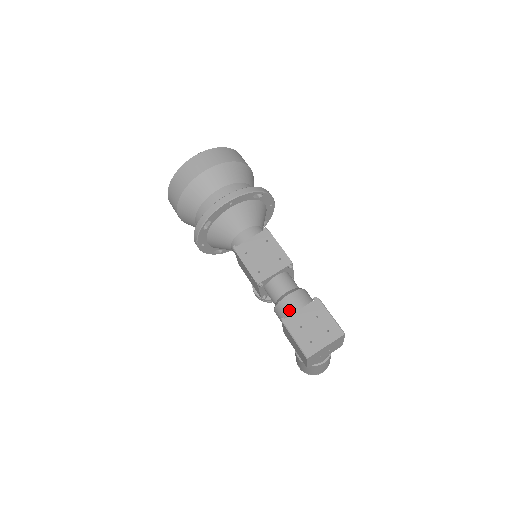
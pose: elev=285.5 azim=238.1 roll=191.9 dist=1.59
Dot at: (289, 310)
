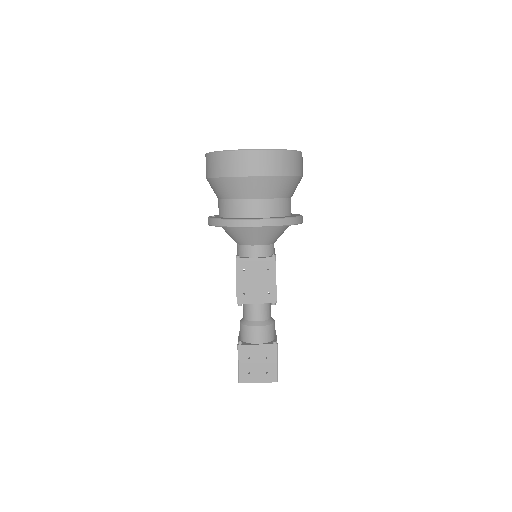
Dot at: (249, 338)
